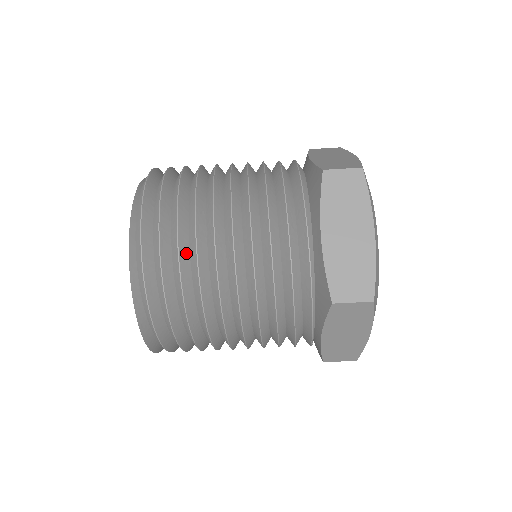
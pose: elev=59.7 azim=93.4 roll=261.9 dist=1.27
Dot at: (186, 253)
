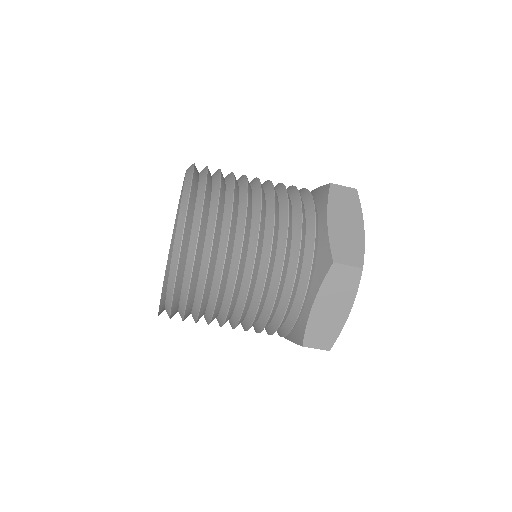
Dot at: (209, 288)
